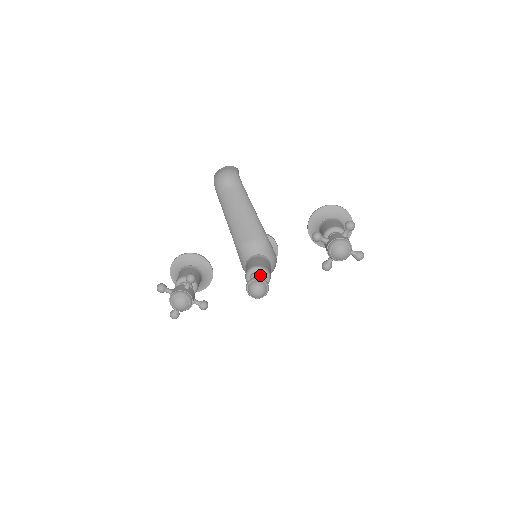
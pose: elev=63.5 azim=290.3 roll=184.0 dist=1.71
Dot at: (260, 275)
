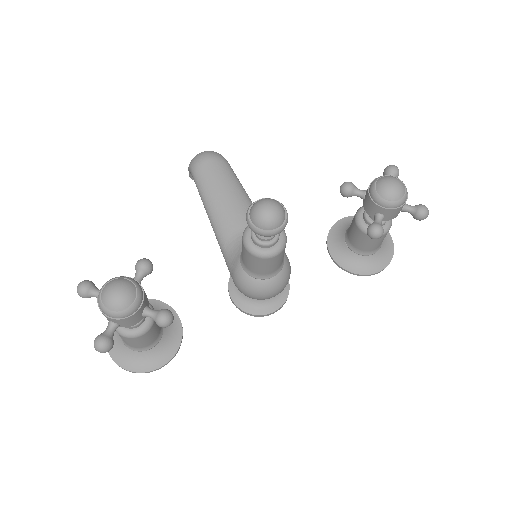
Dot at: occluded
